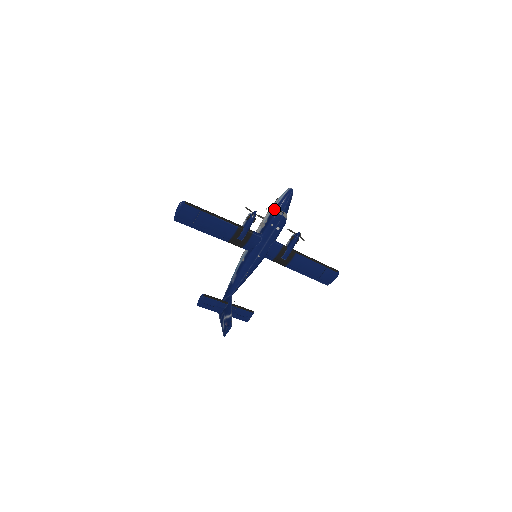
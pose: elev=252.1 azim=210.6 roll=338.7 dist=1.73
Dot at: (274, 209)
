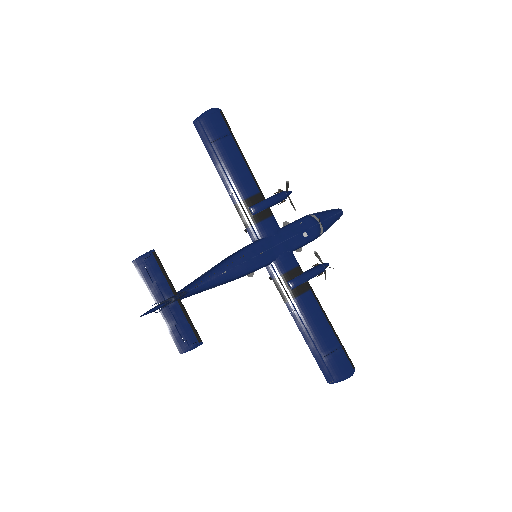
Dot at: occluded
